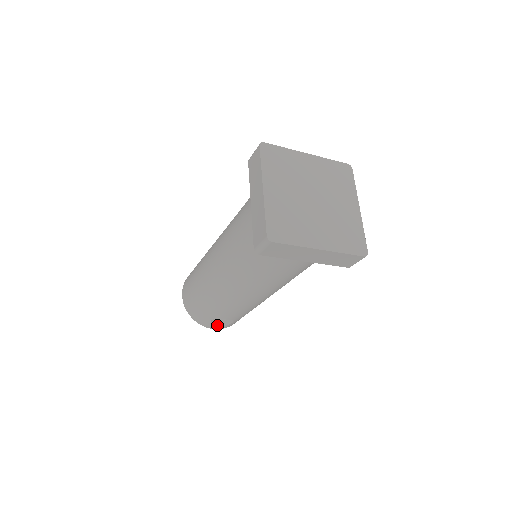
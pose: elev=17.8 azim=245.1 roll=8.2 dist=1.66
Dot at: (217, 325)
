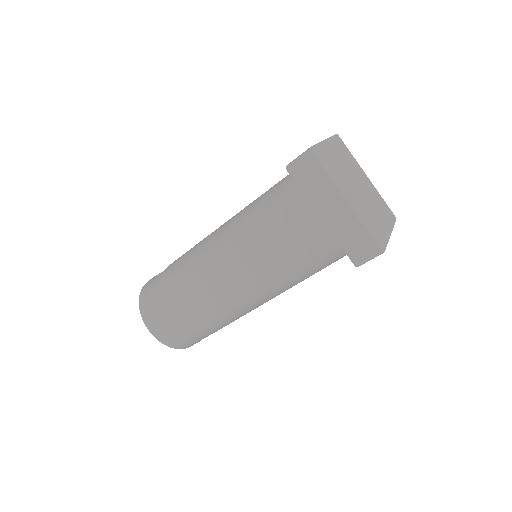
Dot at: occluded
